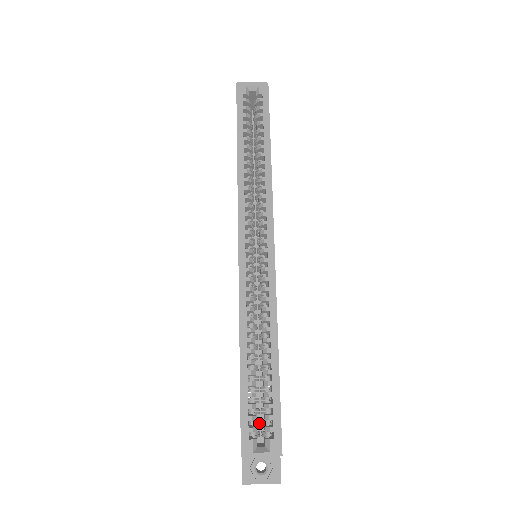
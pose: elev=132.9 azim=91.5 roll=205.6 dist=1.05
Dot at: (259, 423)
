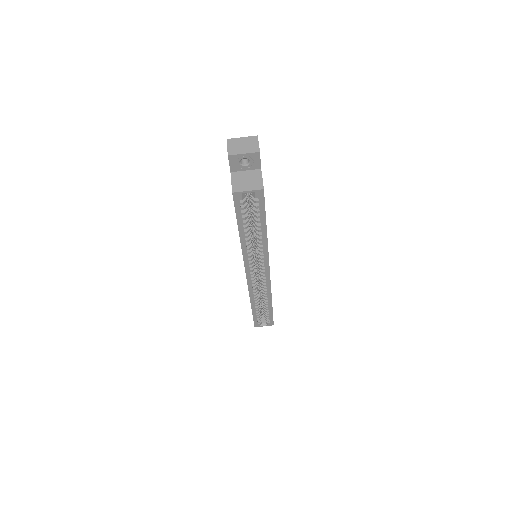
Dot at: (262, 314)
